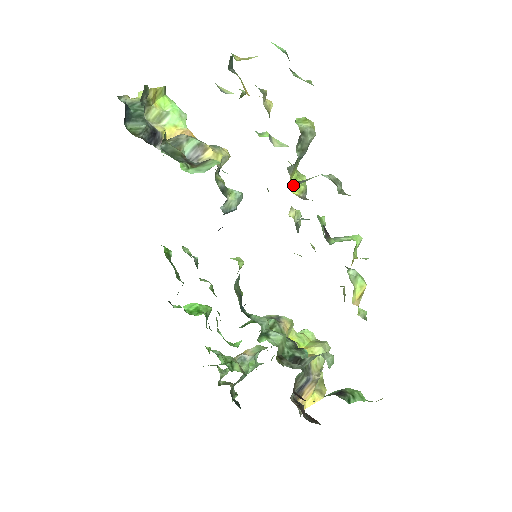
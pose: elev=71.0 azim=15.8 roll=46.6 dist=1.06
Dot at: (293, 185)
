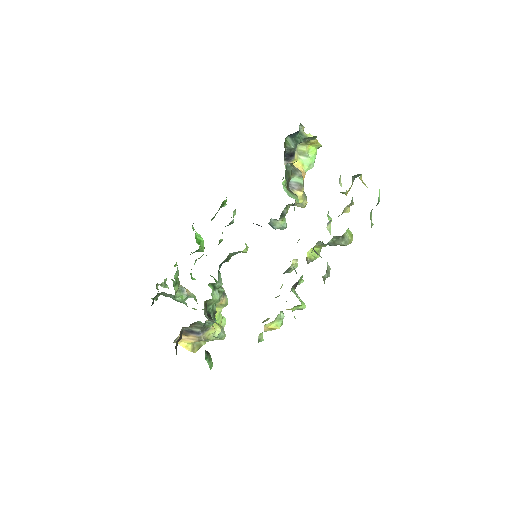
Dot at: (311, 251)
